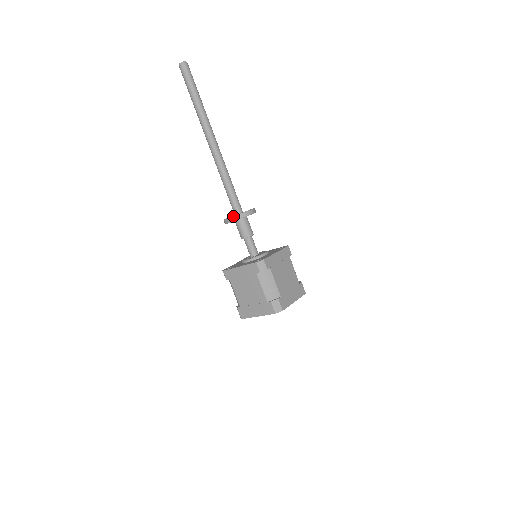
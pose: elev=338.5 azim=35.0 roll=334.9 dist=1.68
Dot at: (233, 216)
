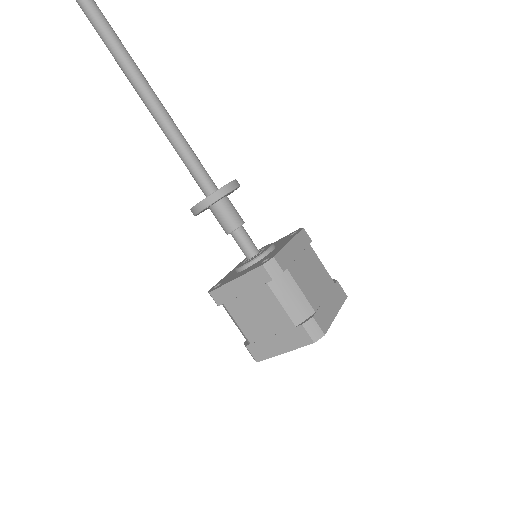
Dot at: (205, 198)
